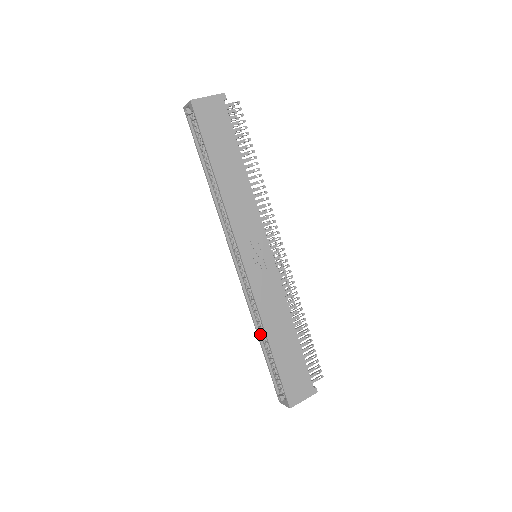
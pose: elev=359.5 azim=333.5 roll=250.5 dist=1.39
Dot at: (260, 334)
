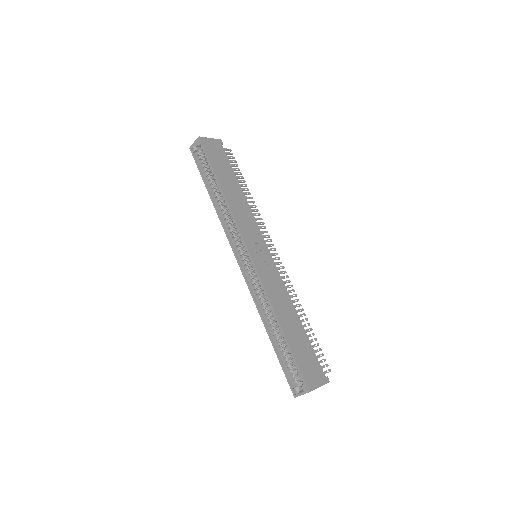
Dot at: (267, 326)
